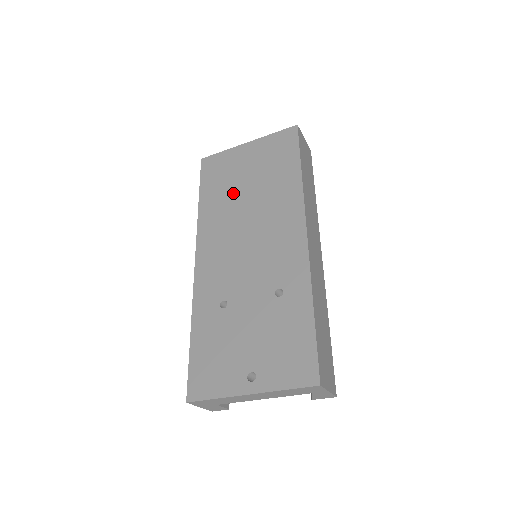
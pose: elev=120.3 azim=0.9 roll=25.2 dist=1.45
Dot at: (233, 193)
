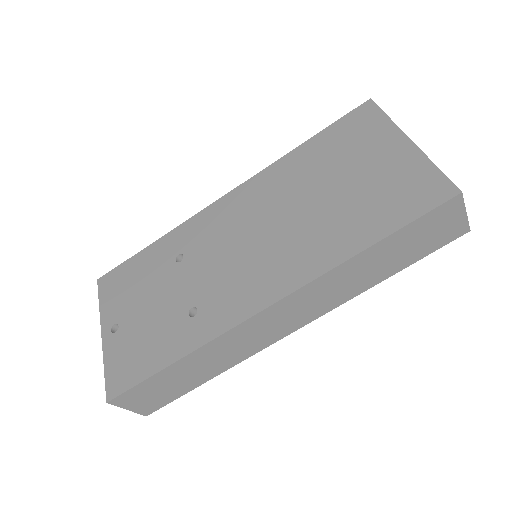
Dot at: (318, 177)
